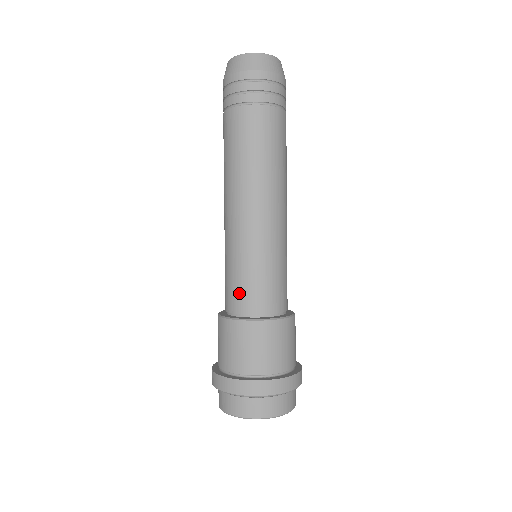
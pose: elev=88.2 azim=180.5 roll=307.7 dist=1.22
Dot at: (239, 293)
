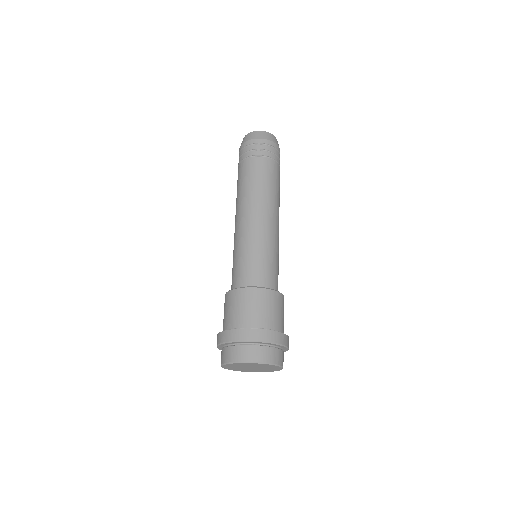
Dot at: (232, 277)
